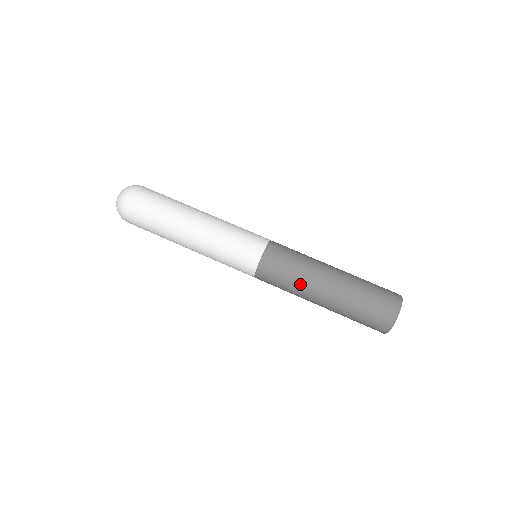
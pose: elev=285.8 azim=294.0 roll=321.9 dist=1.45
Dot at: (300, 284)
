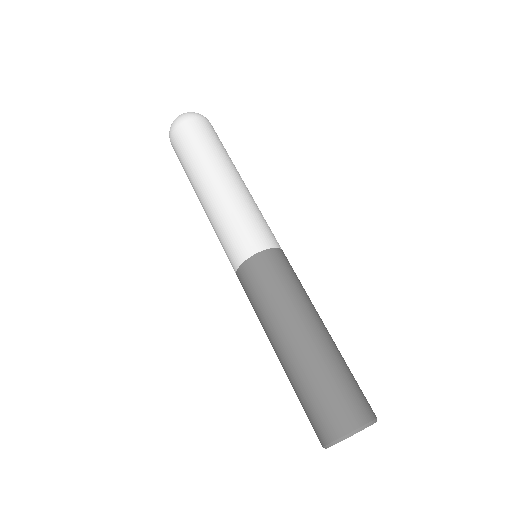
Dot at: (290, 301)
